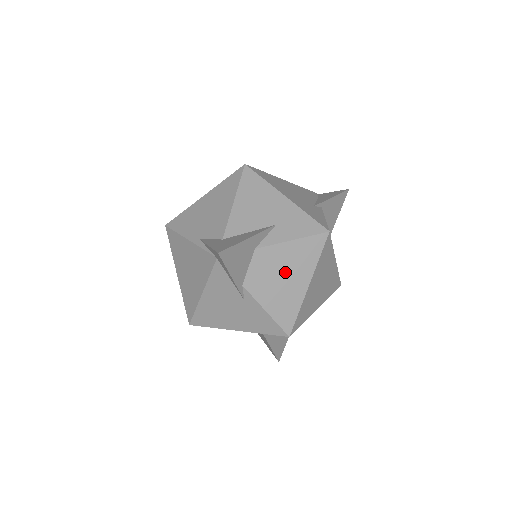
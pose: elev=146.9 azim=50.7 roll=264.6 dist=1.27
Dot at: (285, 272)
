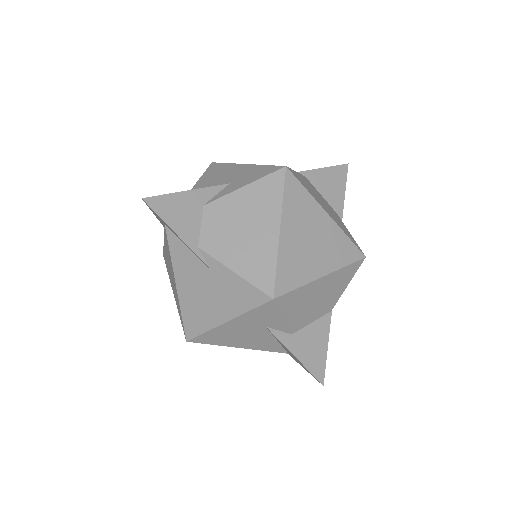
Dot at: (245, 222)
